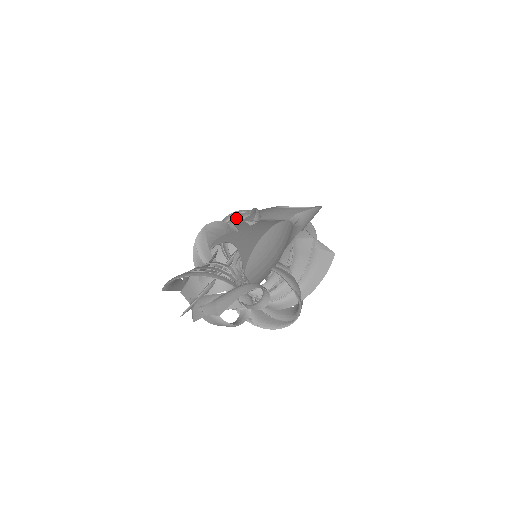
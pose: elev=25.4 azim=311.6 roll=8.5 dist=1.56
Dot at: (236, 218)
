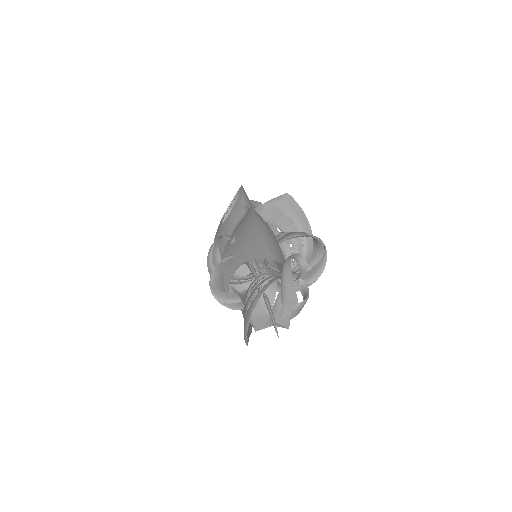
Dot at: (215, 257)
